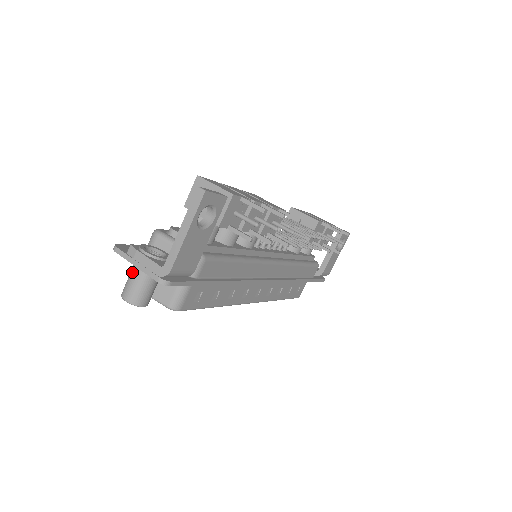
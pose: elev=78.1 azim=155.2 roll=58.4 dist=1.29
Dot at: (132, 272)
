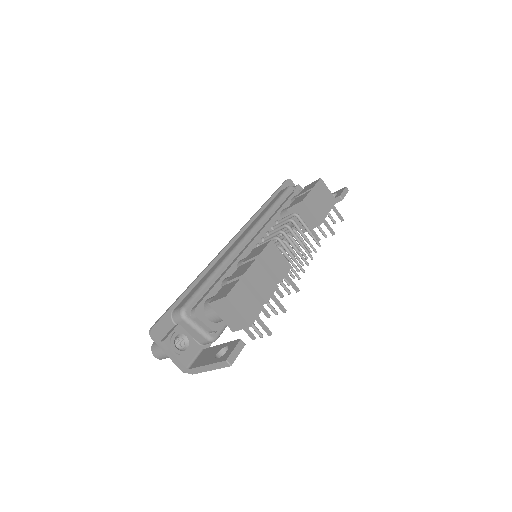
Dot at: occluded
